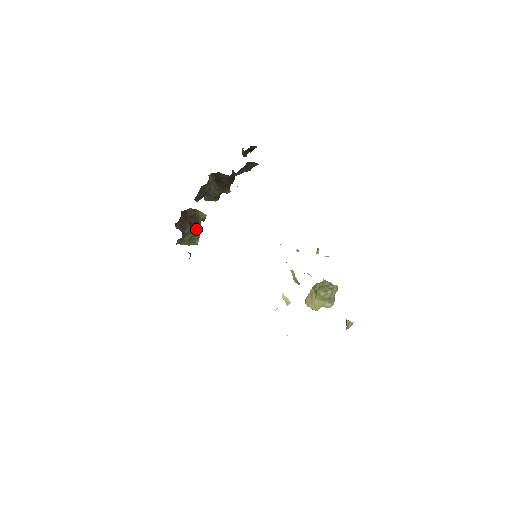
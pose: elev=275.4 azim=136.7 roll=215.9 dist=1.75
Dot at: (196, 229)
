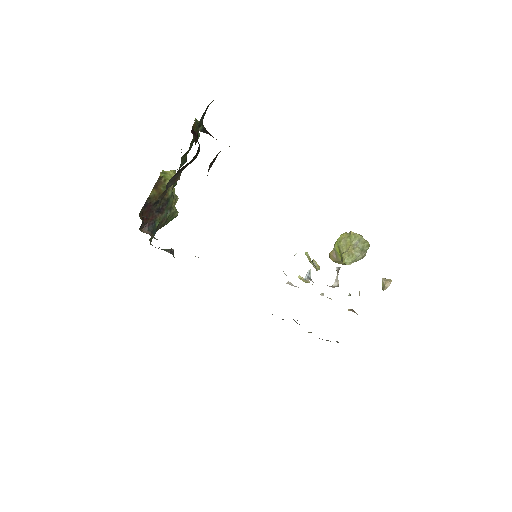
Dot at: (169, 206)
